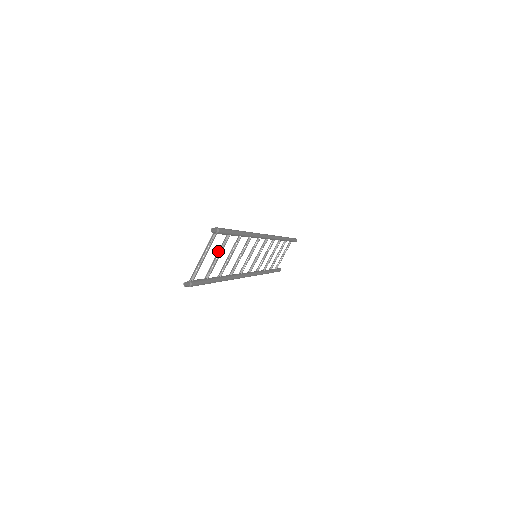
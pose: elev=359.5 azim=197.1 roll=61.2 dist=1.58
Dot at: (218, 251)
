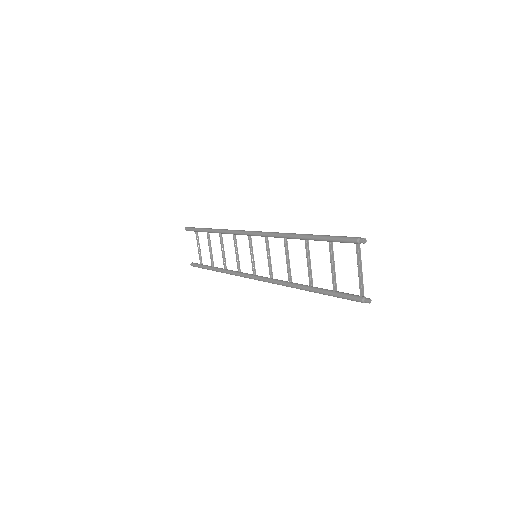
Dot at: (332, 261)
